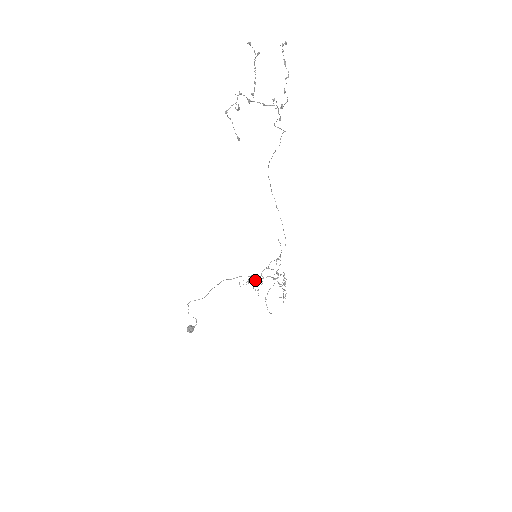
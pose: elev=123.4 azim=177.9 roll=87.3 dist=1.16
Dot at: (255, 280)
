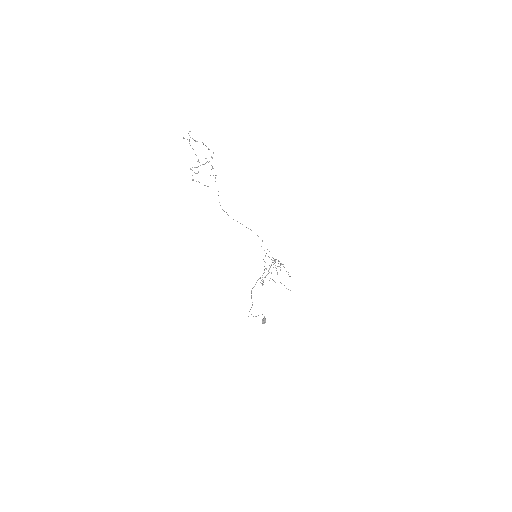
Dot at: occluded
